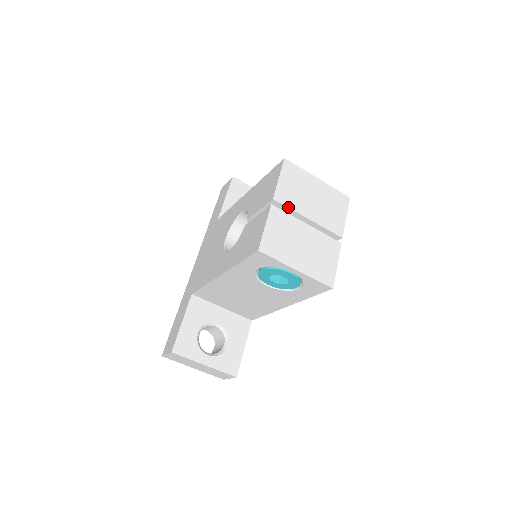
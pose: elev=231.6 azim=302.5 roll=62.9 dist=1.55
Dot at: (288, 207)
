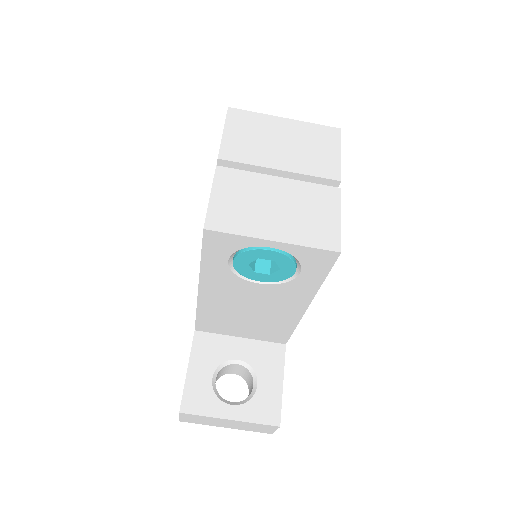
Dot at: (244, 163)
